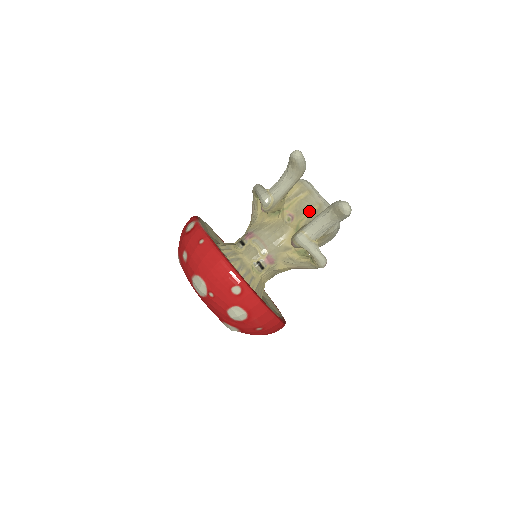
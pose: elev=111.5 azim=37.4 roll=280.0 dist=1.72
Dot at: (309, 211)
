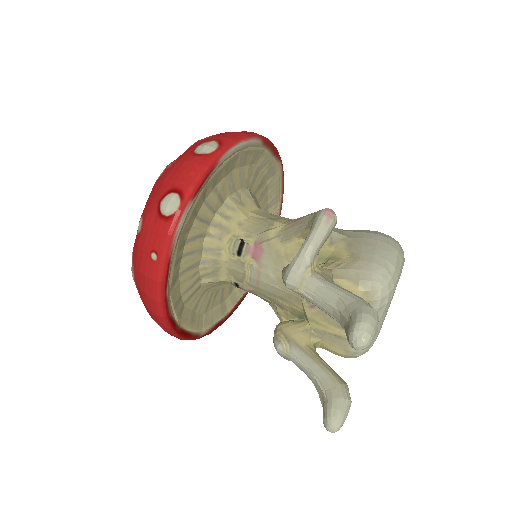
Dot at: (335, 328)
